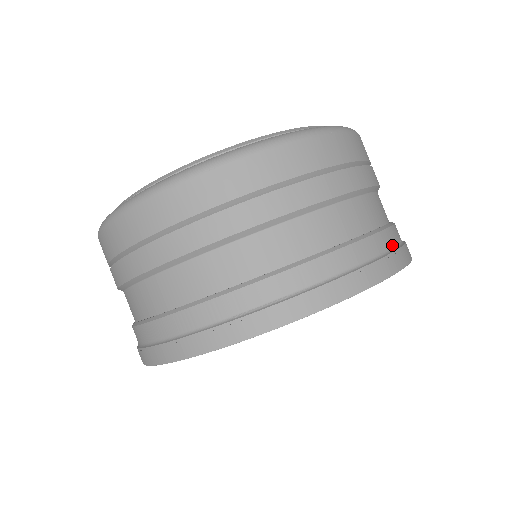
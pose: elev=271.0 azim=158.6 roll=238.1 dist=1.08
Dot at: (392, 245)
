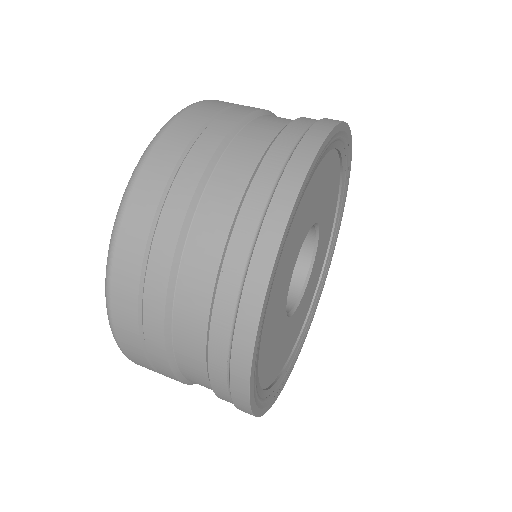
Dot at: occluded
